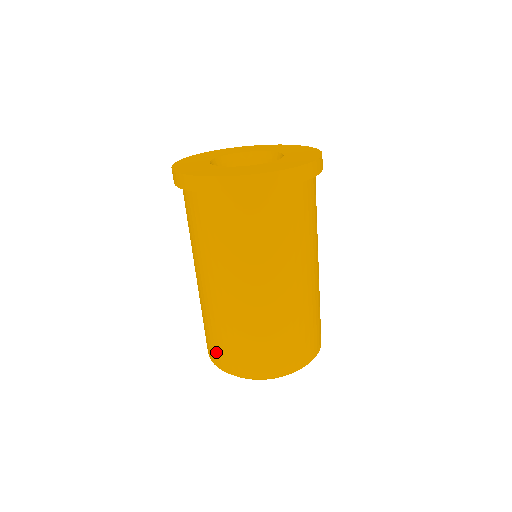
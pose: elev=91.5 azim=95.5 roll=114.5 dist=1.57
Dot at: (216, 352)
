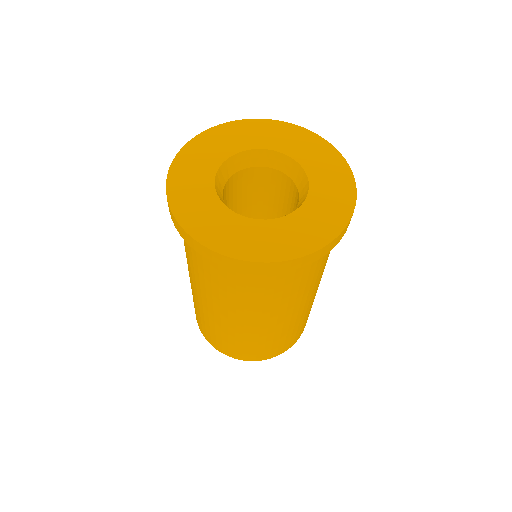
Dot at: (195, 312)
